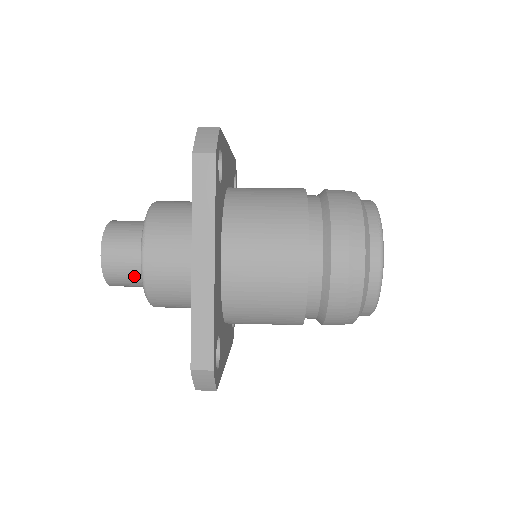
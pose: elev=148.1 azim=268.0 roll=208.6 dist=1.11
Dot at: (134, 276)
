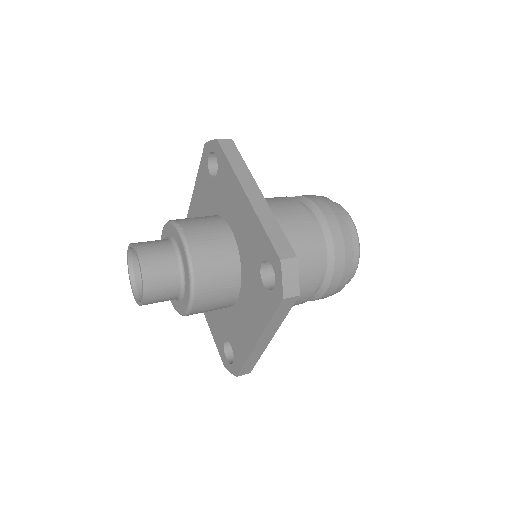
Dot at: (171, 270)
